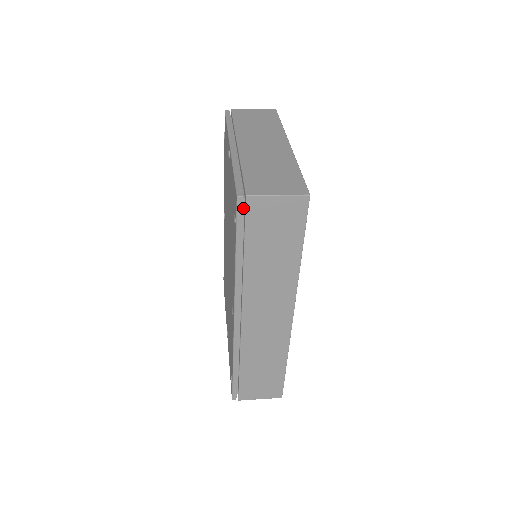
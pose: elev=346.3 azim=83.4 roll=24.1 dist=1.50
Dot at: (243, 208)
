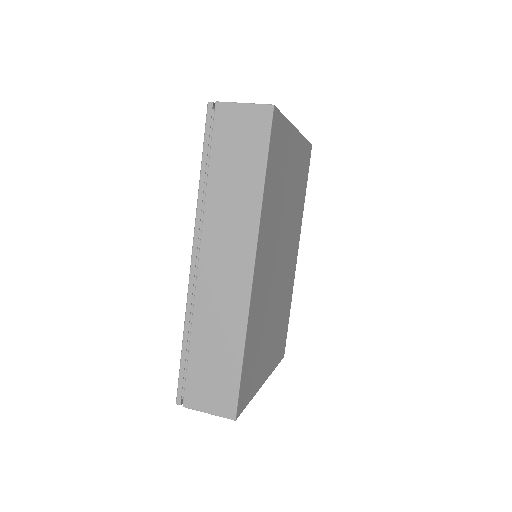
Dot at: (214, 120)
